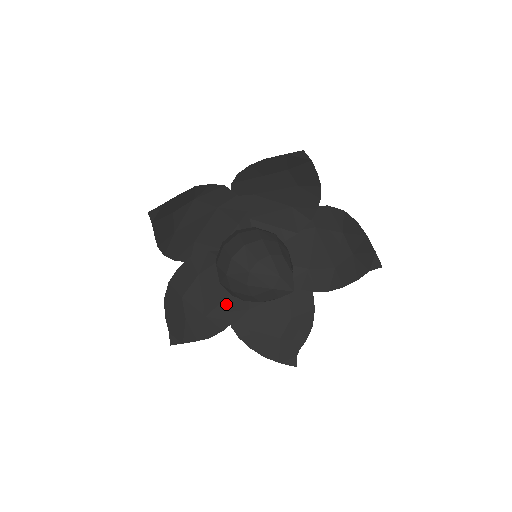
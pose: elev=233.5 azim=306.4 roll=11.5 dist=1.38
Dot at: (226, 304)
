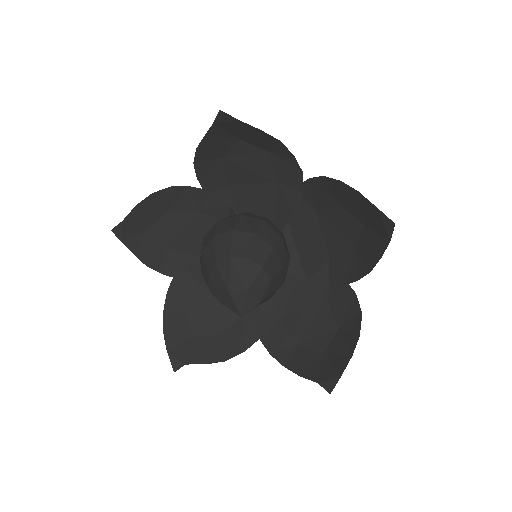
Dot at: (191, 260)
